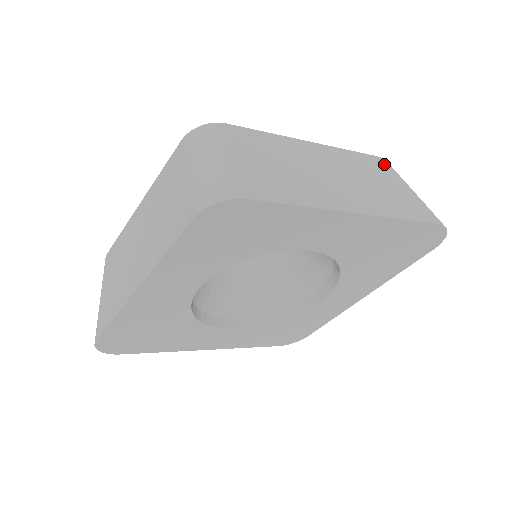
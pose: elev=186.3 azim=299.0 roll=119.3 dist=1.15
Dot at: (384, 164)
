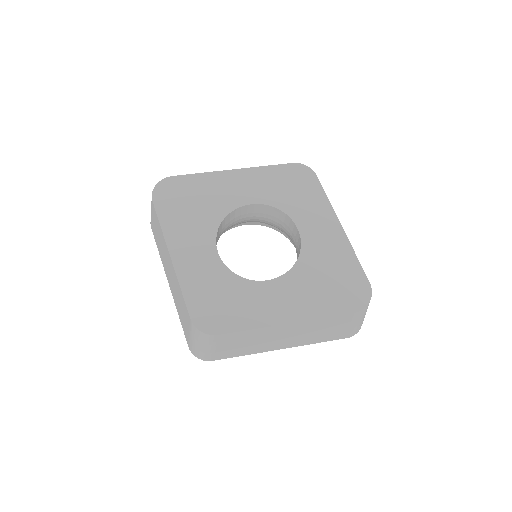
Dot at: (351, 317)
